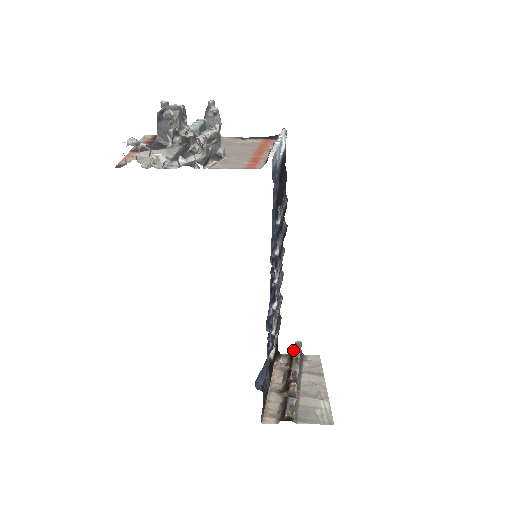
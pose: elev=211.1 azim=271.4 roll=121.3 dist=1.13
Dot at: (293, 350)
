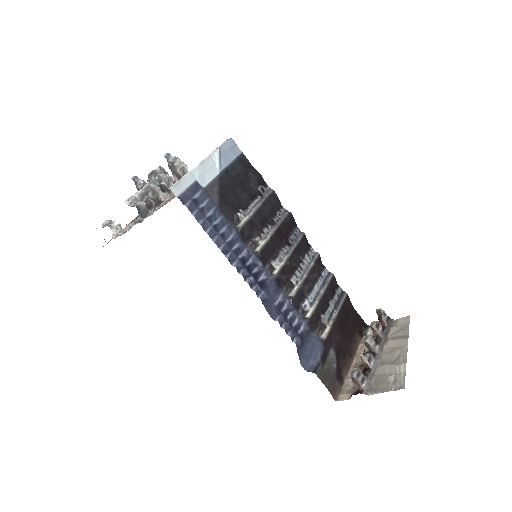
Dot at: (378, 319)
